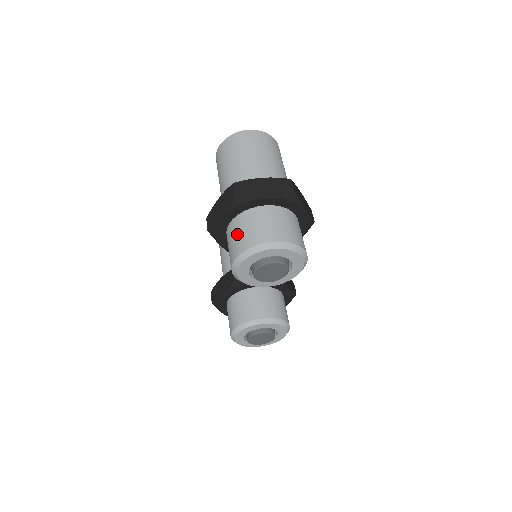
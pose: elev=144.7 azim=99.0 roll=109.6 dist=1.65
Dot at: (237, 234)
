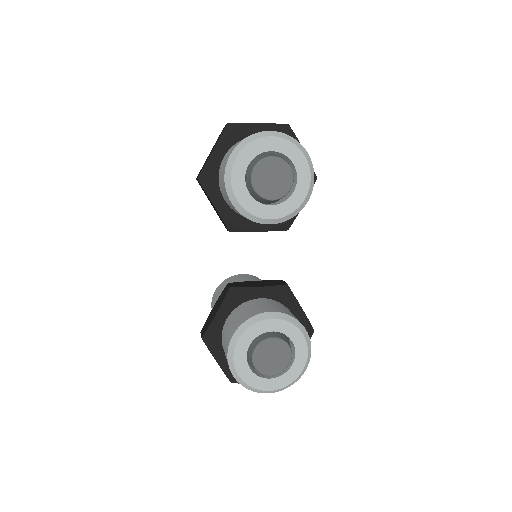
Dot at: (230, 150)
